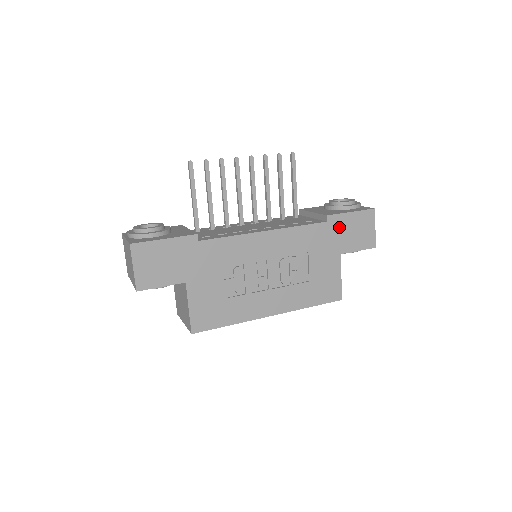
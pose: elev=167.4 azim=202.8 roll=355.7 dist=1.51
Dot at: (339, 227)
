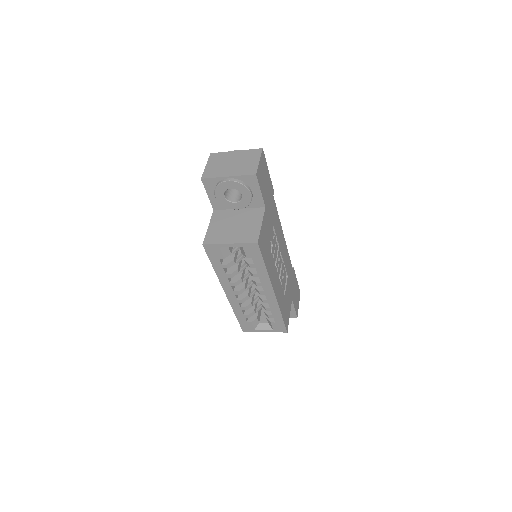
Dot at: (294, 281)
